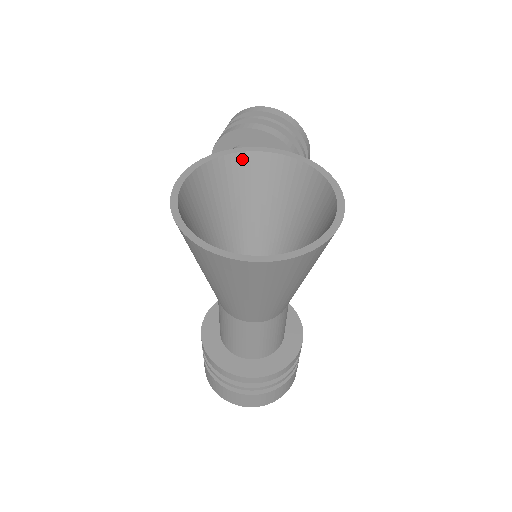
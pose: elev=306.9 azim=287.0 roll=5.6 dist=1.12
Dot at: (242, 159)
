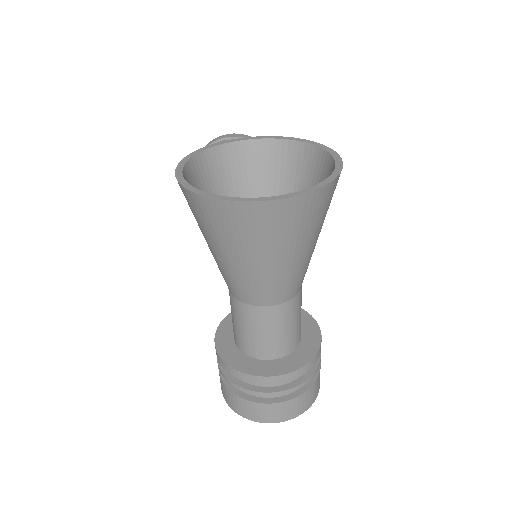
Dot at: (230, 150)
